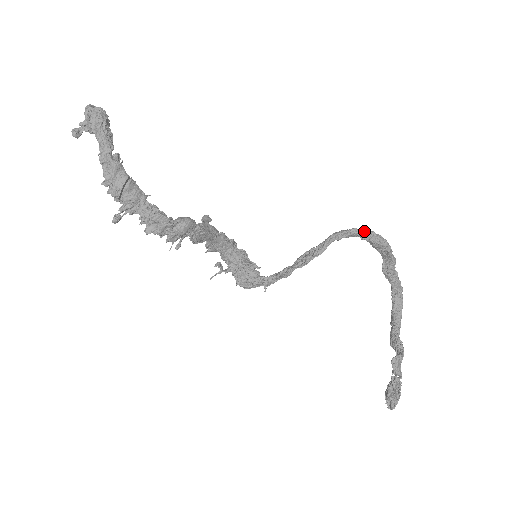
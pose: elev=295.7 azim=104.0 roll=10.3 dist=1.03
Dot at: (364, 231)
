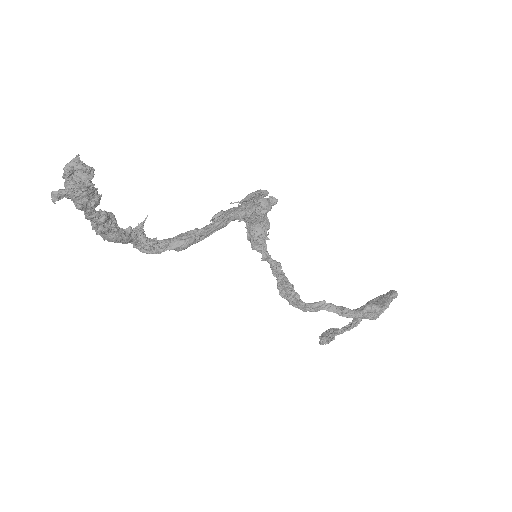
Dot at: occluded
